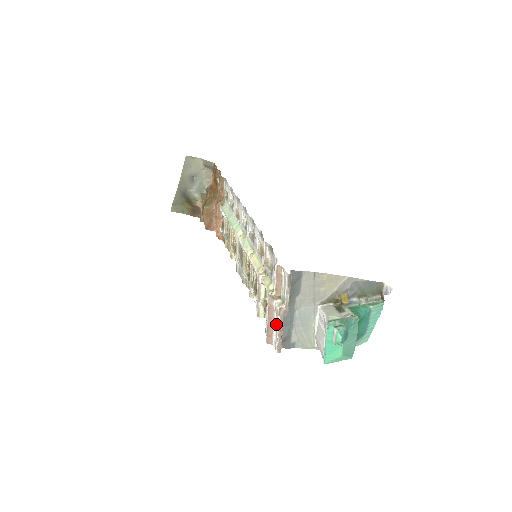
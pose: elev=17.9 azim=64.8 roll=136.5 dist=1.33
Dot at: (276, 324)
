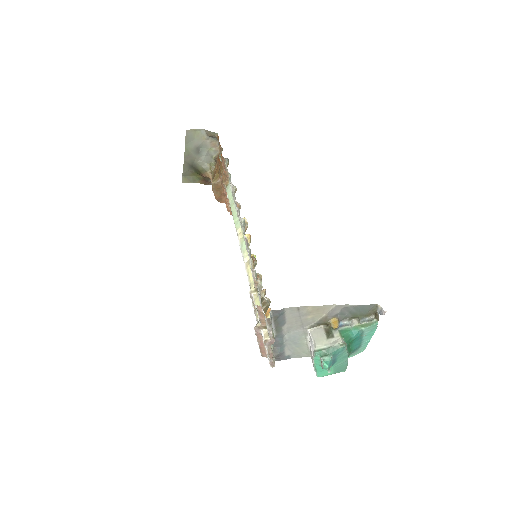
Dot at: occluded
